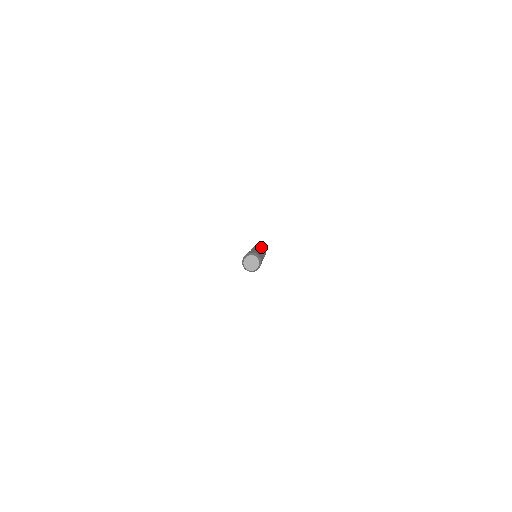
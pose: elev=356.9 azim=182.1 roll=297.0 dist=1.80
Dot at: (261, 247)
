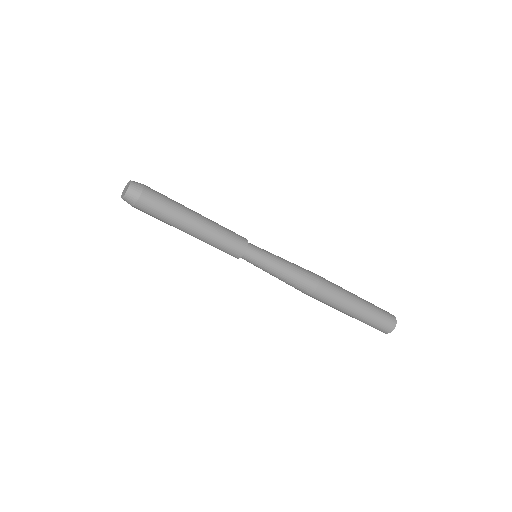
Dot at: occluded
